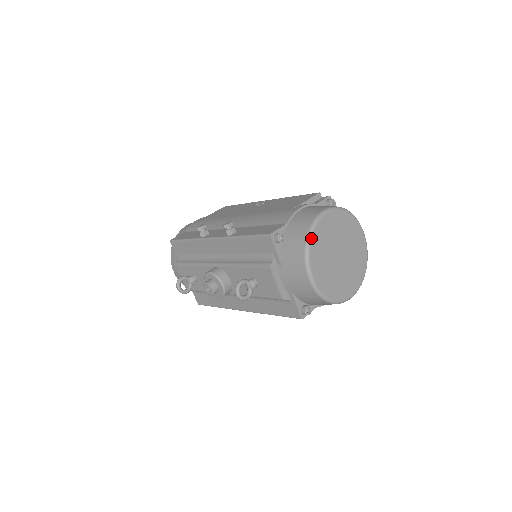
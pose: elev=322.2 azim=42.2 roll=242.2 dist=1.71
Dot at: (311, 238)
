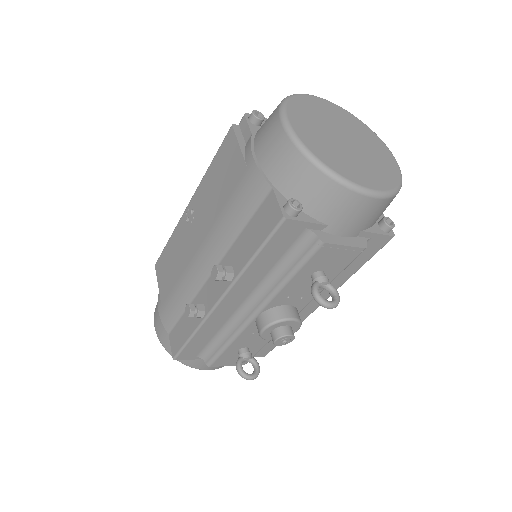
Dot at: (322, 162)
